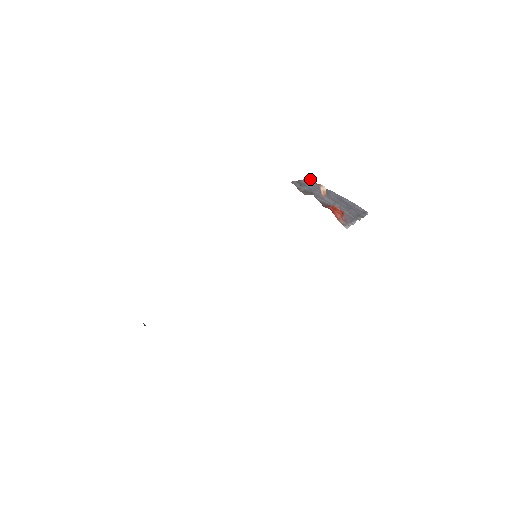
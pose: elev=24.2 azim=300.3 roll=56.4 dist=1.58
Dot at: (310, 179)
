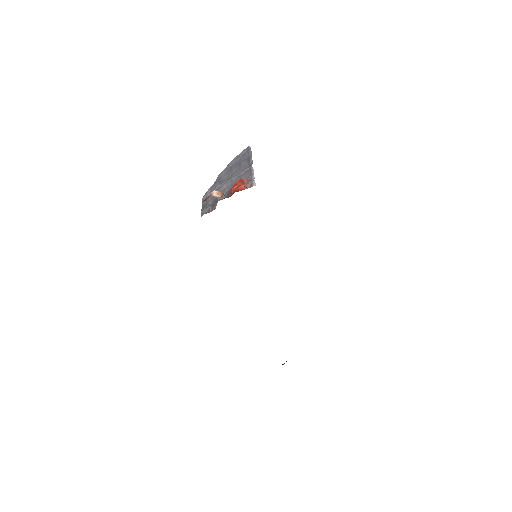
Dot at: occluded
